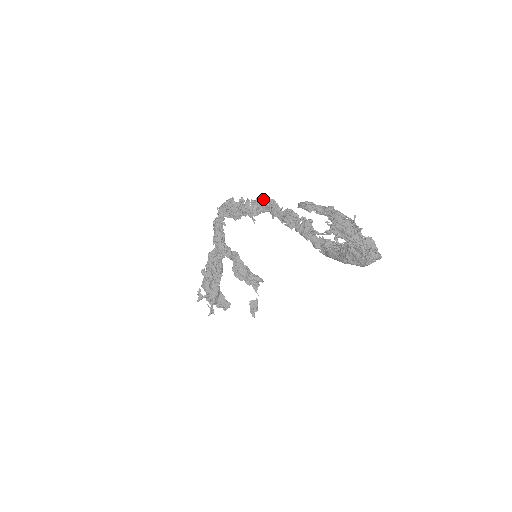
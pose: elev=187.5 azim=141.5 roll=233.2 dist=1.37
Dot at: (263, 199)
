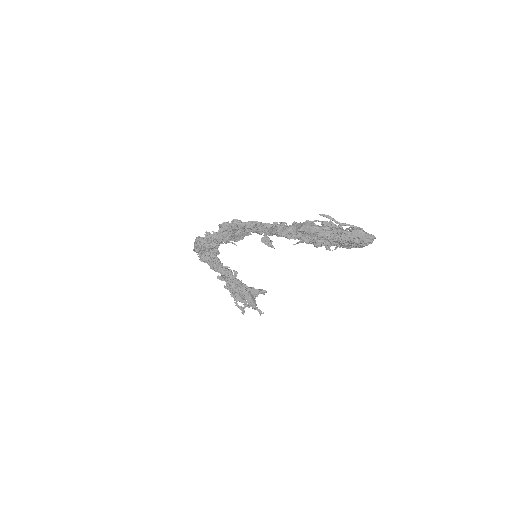
Dot at: (226, 226)
